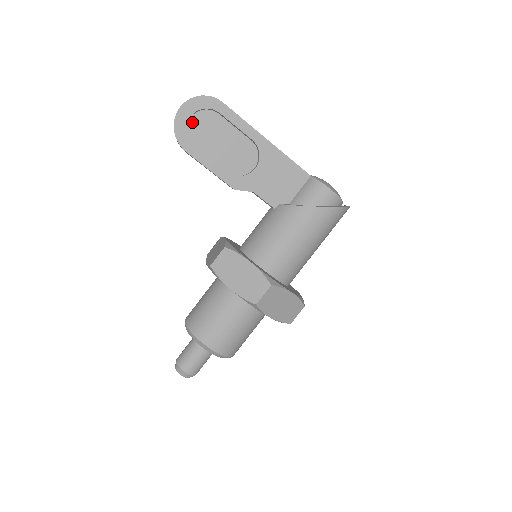
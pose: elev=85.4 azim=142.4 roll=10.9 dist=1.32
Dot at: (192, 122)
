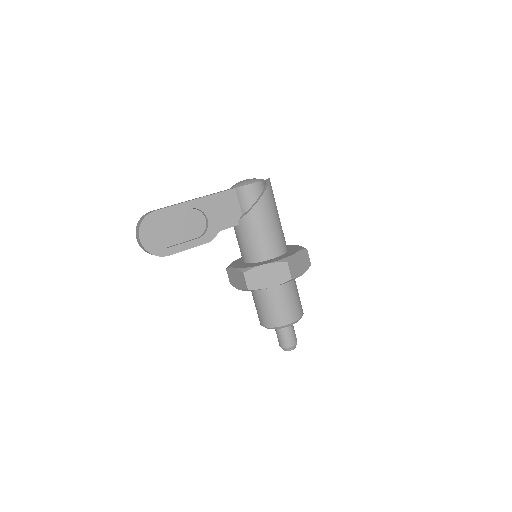
Dot at: (152, 238)
